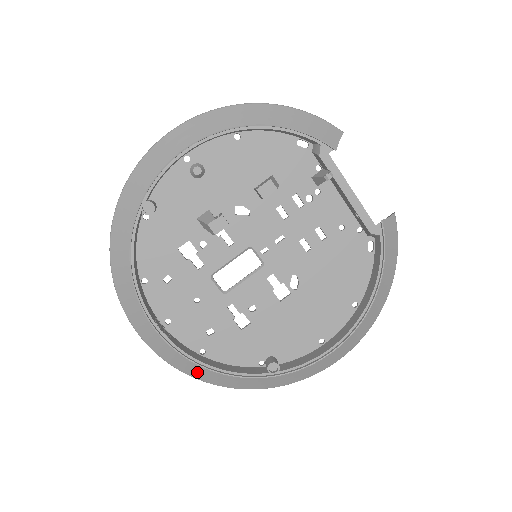
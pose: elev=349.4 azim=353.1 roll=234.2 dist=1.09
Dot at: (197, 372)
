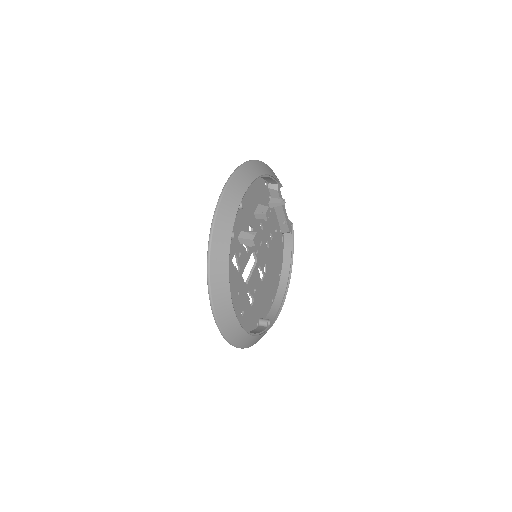
Dot at: (245, 341)
